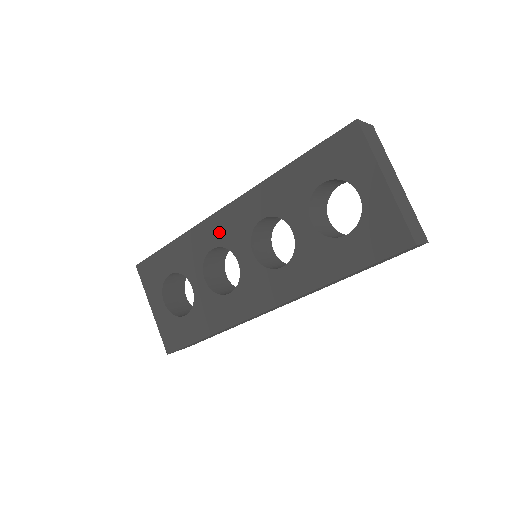
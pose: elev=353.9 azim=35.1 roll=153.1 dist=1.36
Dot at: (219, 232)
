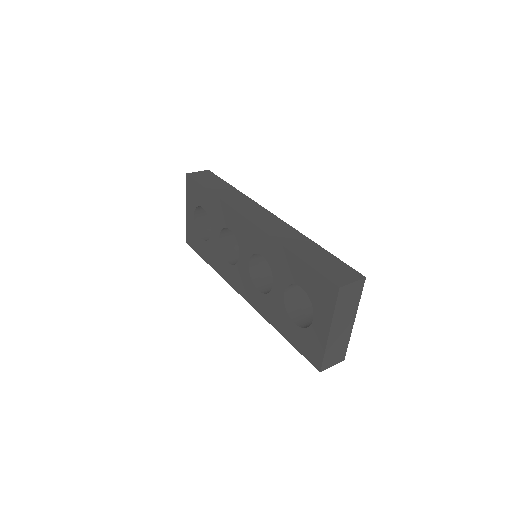
Dot at: (238, 227)
